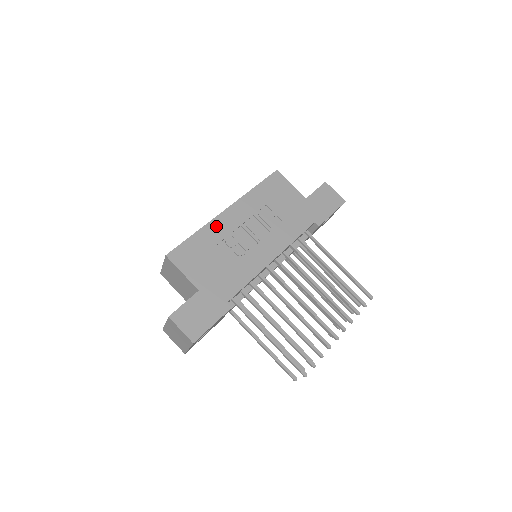
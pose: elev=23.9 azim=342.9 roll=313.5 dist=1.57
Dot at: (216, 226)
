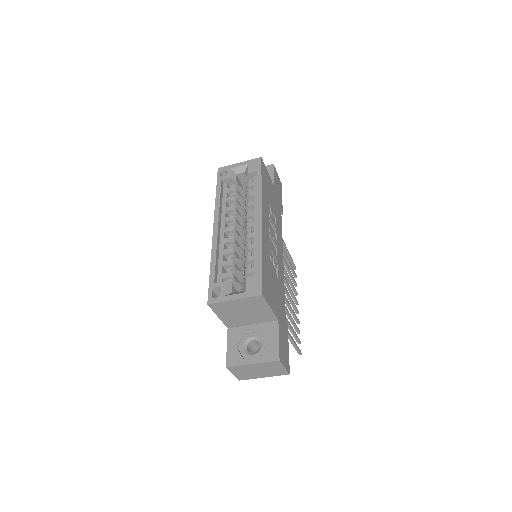
Dot at: (265, 242)
